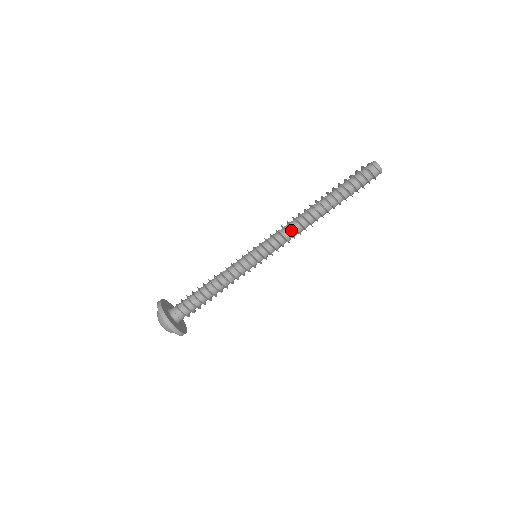
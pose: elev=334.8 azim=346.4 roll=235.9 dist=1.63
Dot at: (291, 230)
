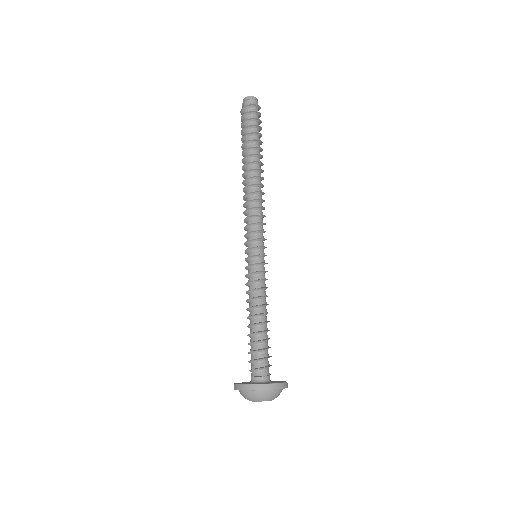
Dot at: (251, 205)
